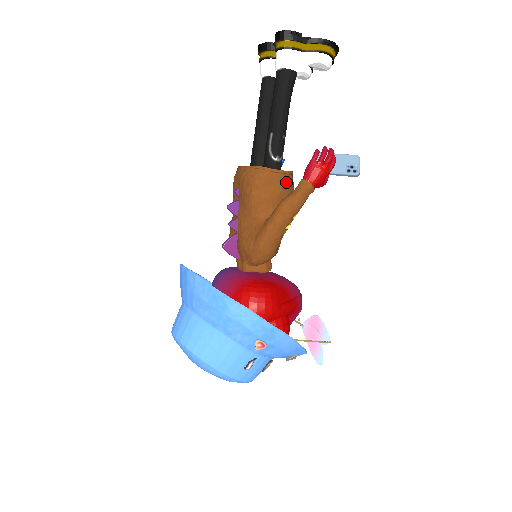
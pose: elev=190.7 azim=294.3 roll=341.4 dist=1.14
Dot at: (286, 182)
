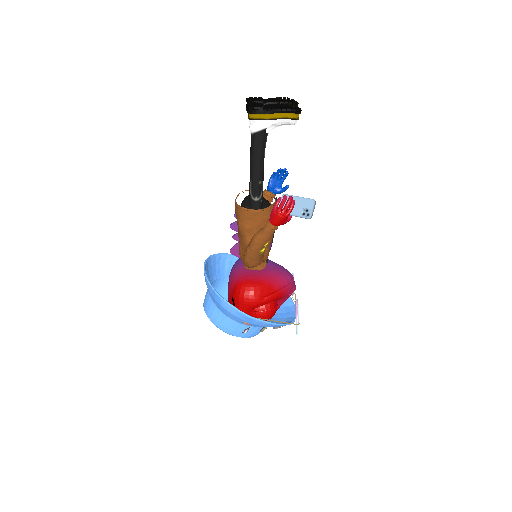
Dot at: (263, 216)
